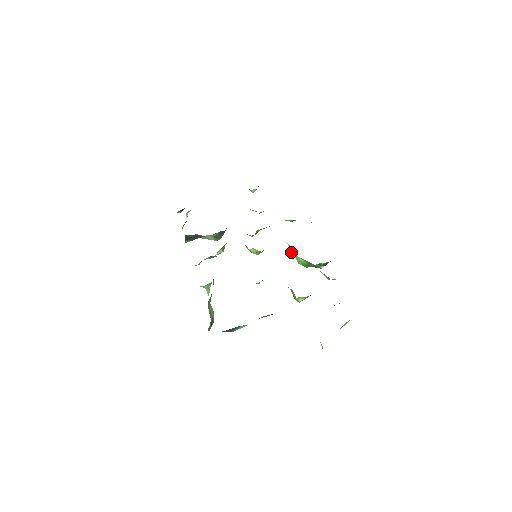
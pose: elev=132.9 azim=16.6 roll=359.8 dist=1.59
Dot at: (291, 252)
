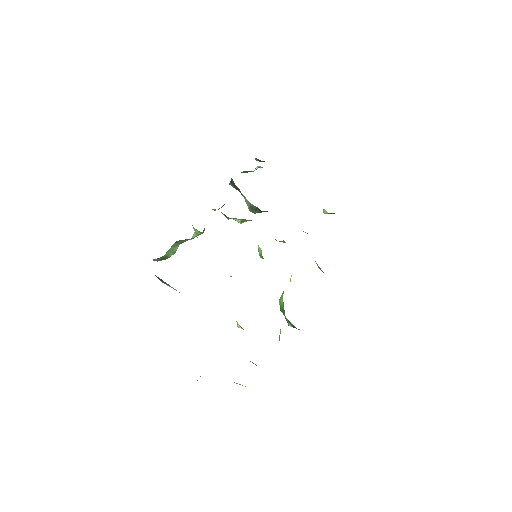
Dot at: occluded
